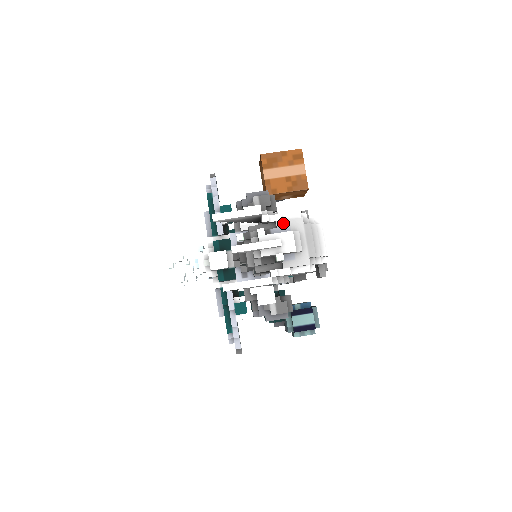
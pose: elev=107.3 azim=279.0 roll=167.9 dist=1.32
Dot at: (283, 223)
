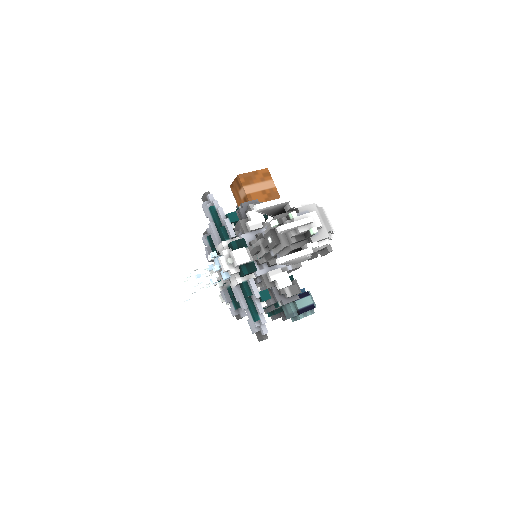
Dot at: (303, 208)
